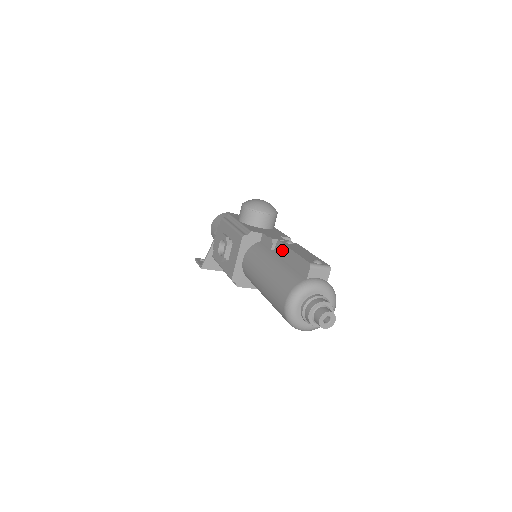
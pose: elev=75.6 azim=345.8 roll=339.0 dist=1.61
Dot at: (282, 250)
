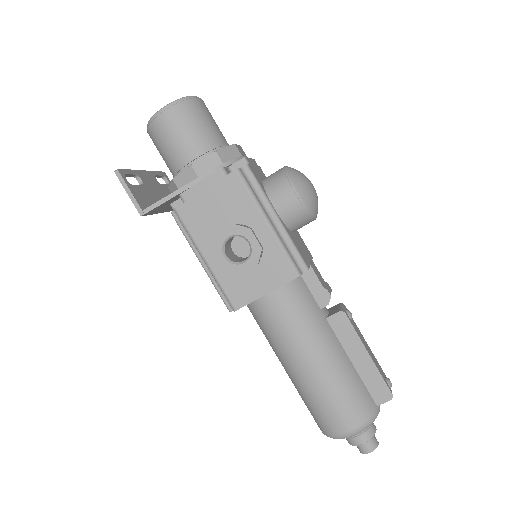
Dot at: (347, 334)
